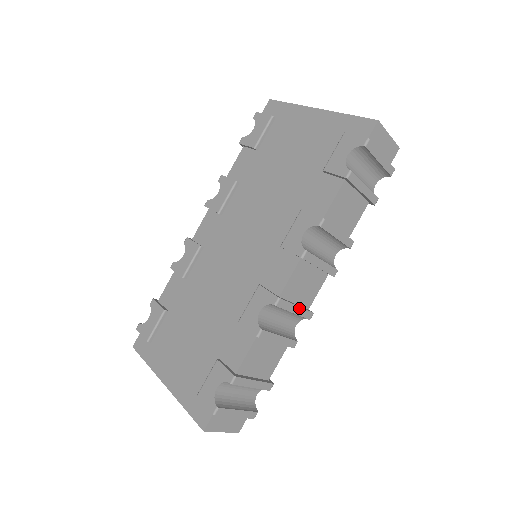
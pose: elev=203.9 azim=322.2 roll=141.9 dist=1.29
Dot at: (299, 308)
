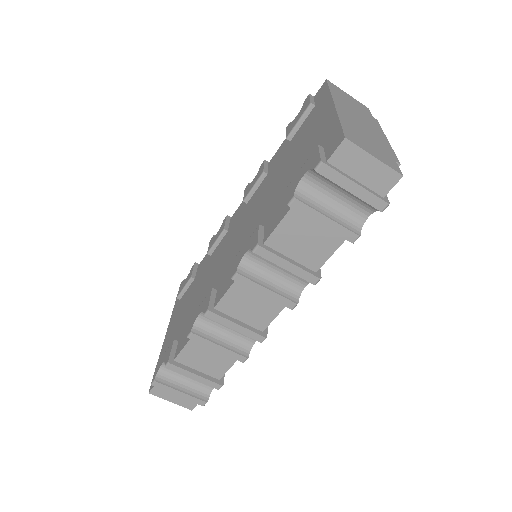
Dot at: (241, 327)
